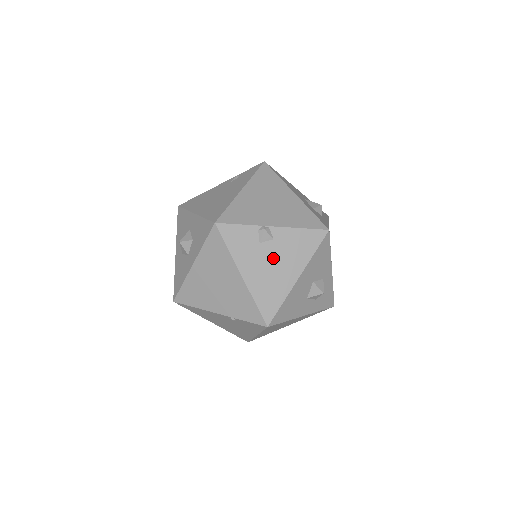
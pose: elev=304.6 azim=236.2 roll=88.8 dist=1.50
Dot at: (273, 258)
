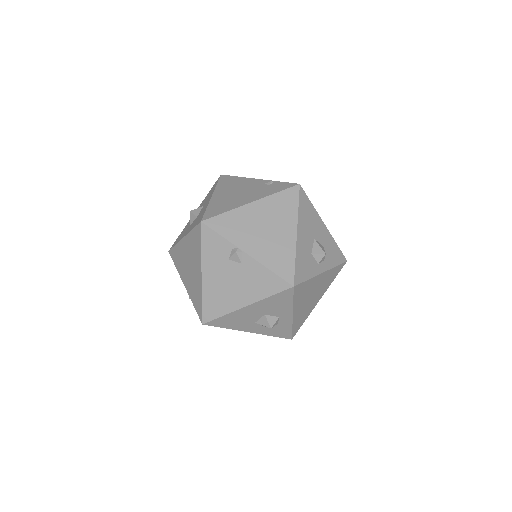
Dot at: (233, 278)
